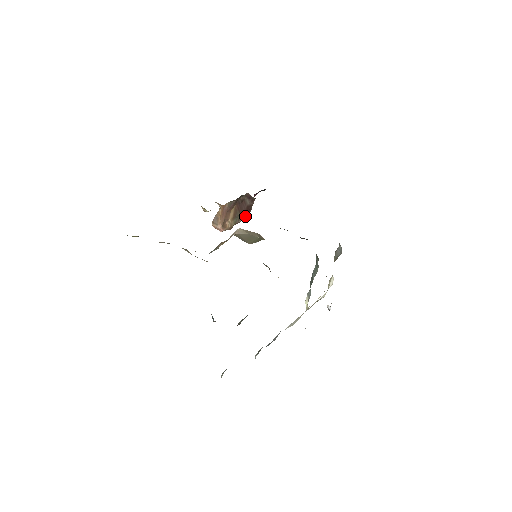
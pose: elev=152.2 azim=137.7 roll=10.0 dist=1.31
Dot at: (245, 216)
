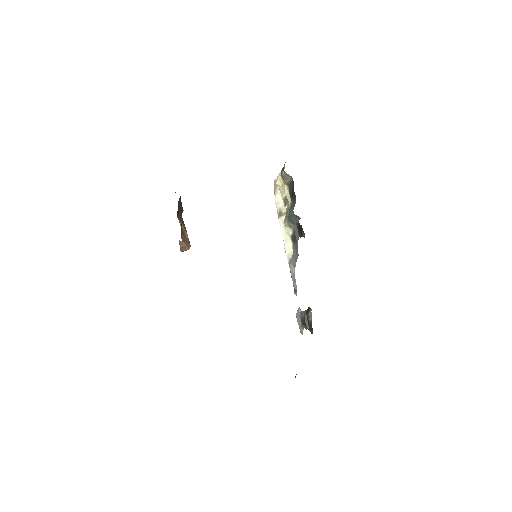
Dot at: occluded
